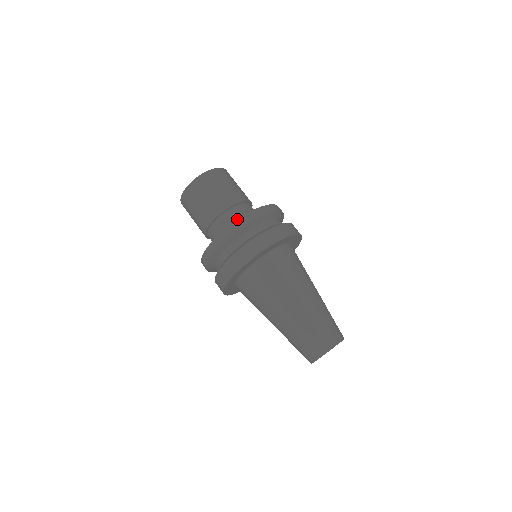
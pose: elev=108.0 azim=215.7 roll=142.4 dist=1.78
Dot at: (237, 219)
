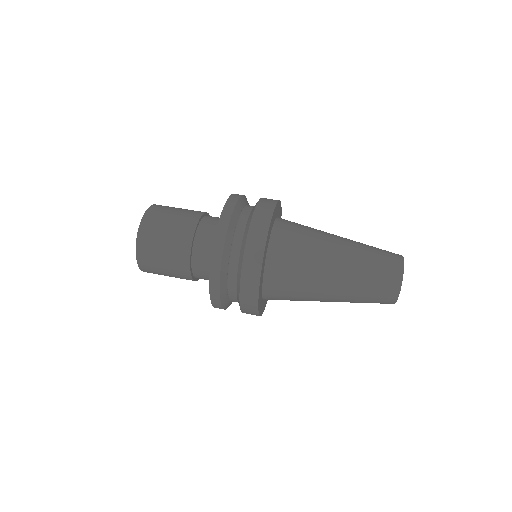
Dot at: occluded
